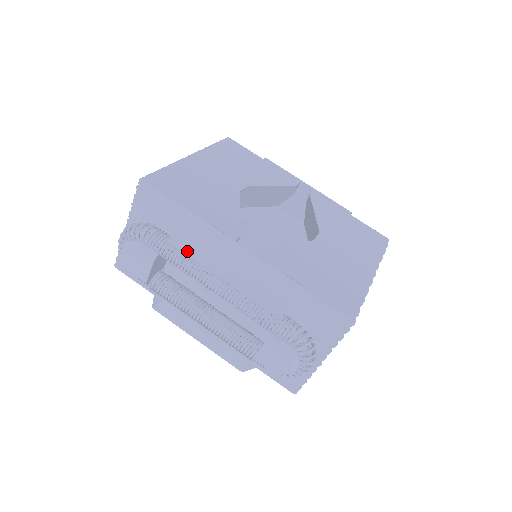
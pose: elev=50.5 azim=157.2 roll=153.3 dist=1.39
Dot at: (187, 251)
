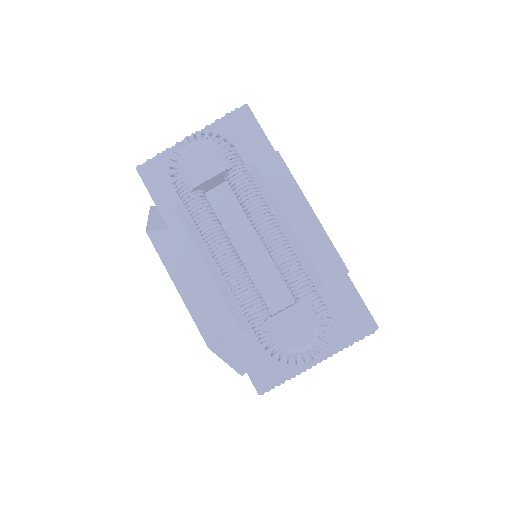
Dot at: (260, 183)
